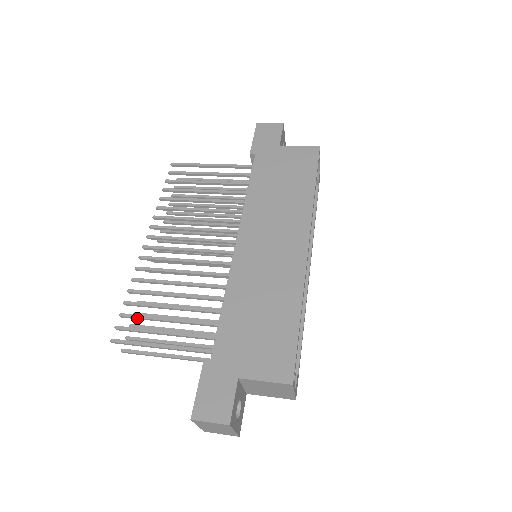
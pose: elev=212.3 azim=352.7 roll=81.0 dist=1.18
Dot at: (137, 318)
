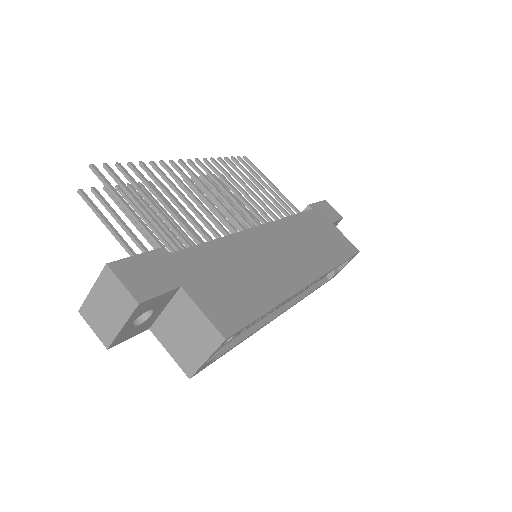
Dot at: (130, 179)
